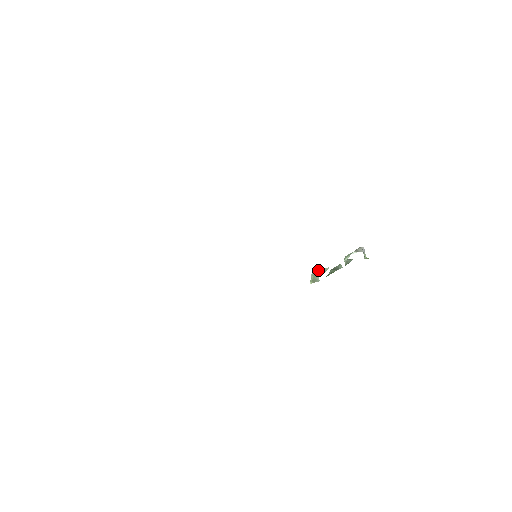
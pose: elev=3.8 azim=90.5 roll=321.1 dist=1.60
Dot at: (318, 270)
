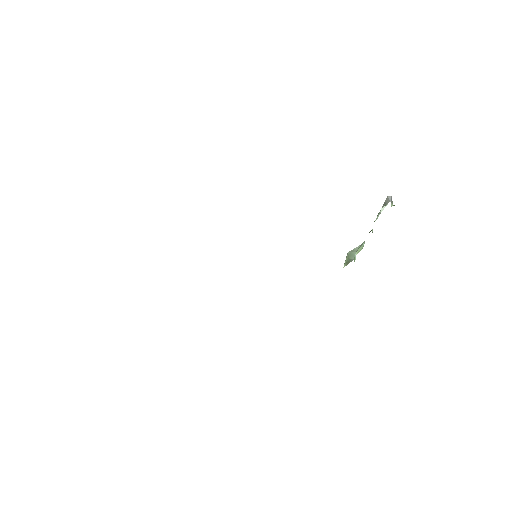
Dot at: (354, 249)
